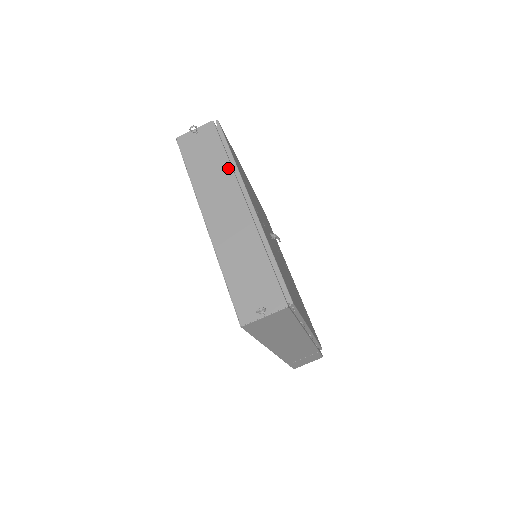
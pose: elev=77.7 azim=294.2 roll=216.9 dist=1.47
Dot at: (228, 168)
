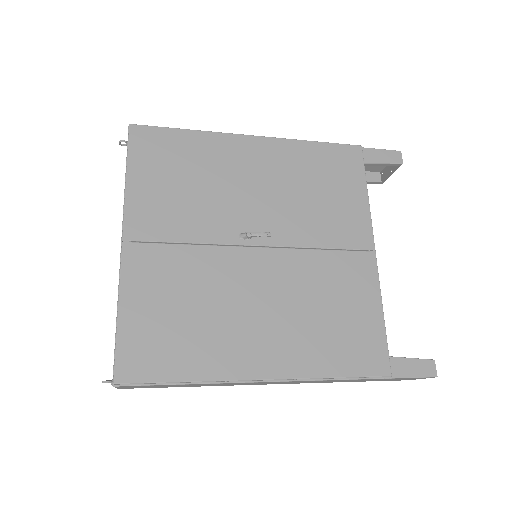
Dot at: (124, 194)
